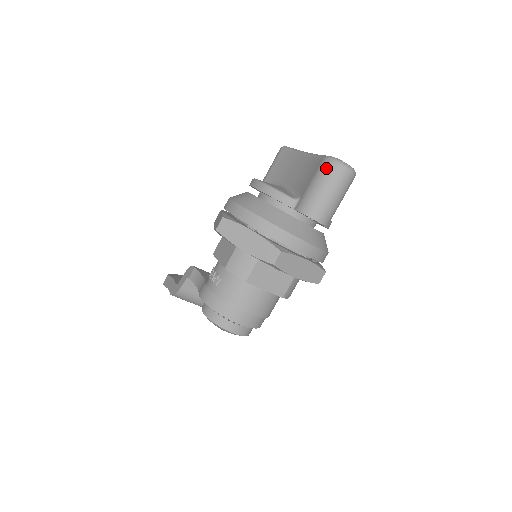
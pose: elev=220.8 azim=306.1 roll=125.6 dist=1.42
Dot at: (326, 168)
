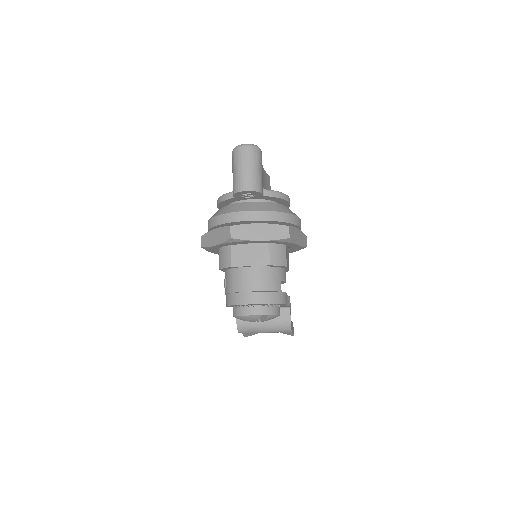
Dot at: (233, 157)
